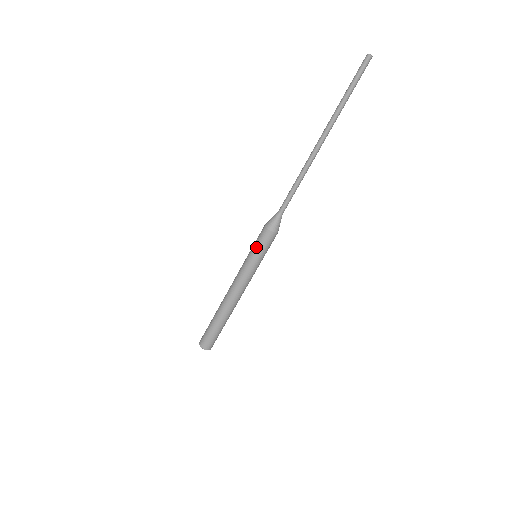
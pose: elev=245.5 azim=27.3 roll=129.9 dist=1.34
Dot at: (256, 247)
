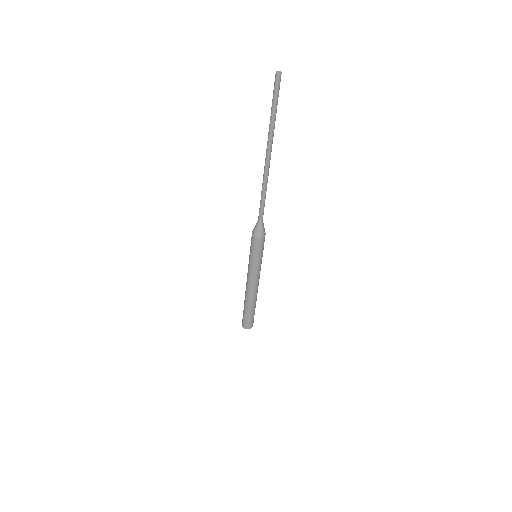
Dot at: (251, 251)
